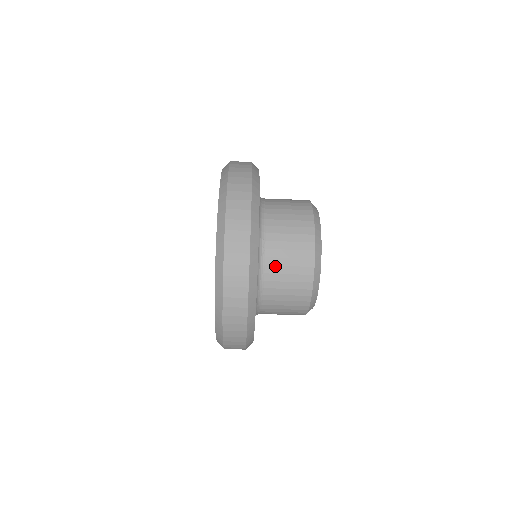
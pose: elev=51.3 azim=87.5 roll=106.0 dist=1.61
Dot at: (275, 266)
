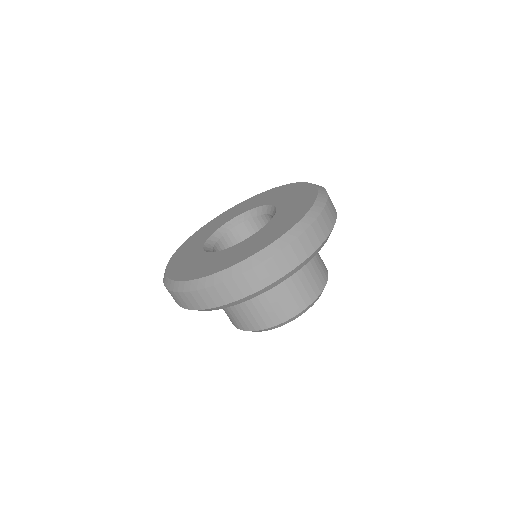
Dot at: occluded
